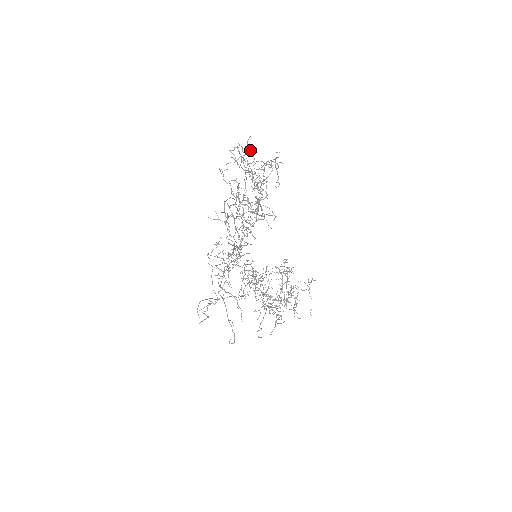
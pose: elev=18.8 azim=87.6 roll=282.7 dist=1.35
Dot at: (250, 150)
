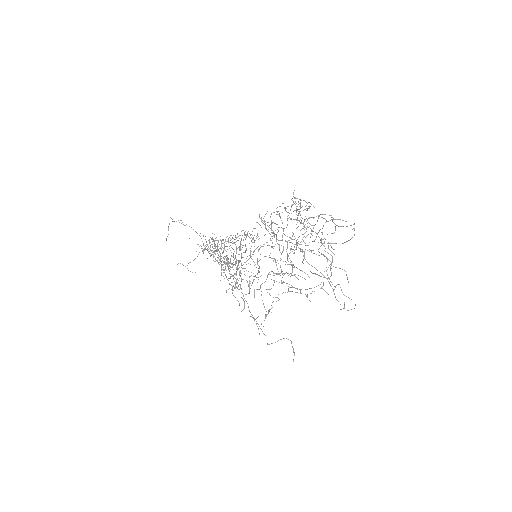
Dot at: occluded
